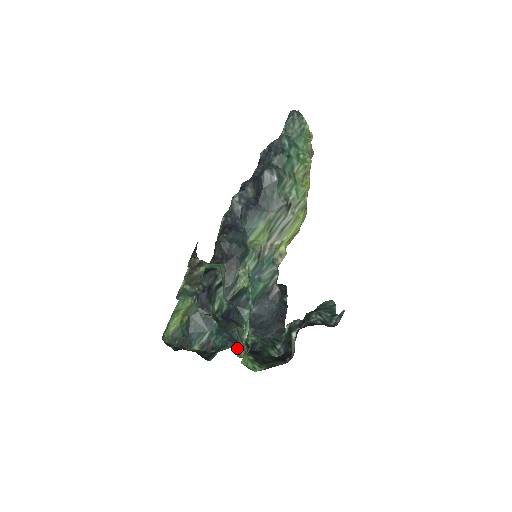
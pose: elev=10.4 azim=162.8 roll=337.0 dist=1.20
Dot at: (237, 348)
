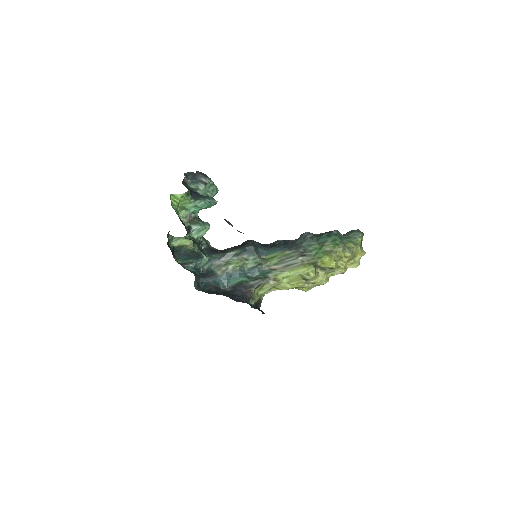
Dot at: (181, 210)
